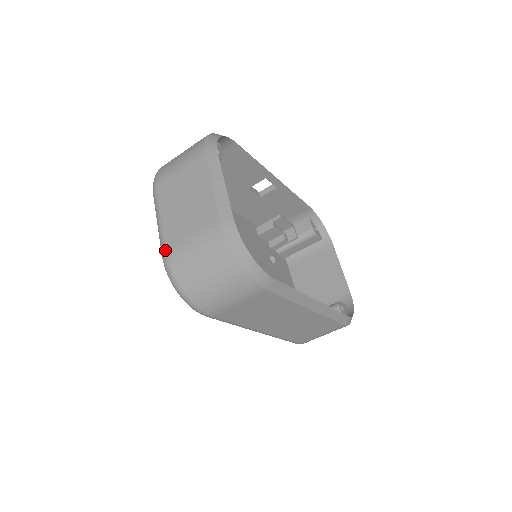
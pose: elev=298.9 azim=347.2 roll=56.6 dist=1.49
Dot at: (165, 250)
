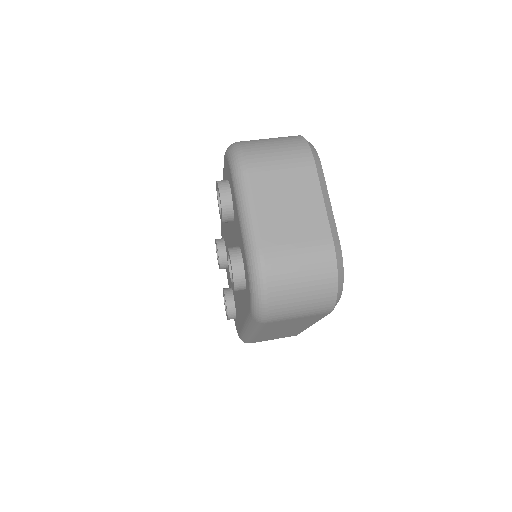
Dot at: (260, 249)
